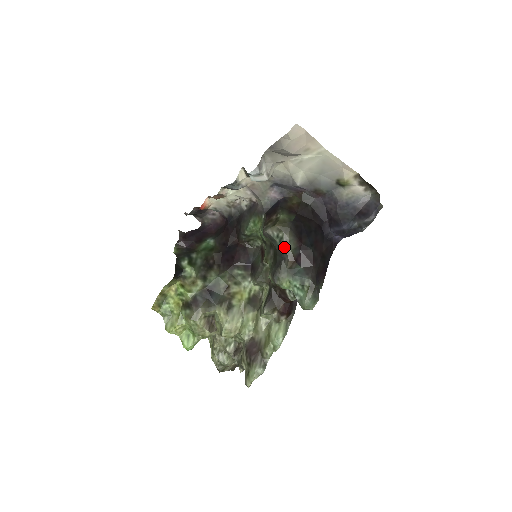
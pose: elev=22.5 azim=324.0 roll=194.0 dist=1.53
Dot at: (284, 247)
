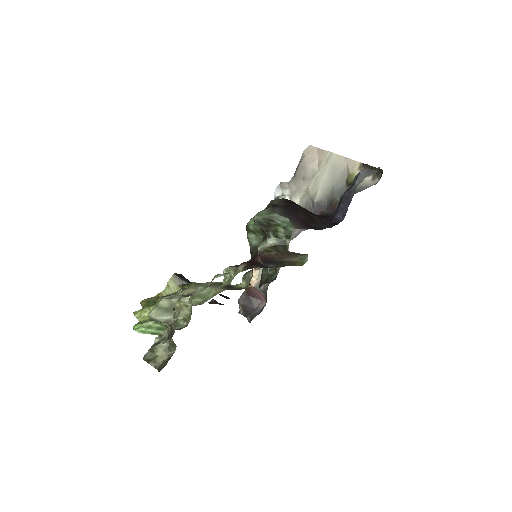
Dot at: occluded
